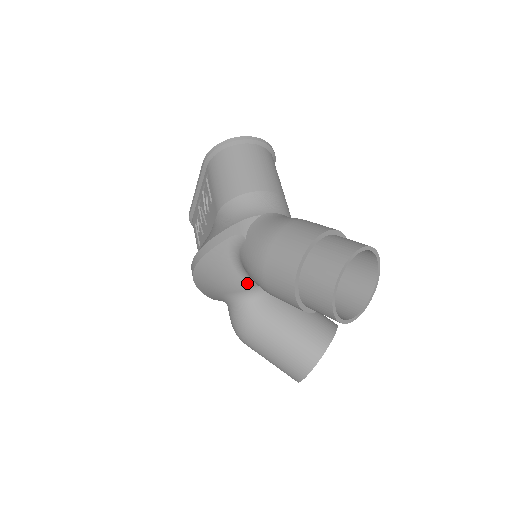
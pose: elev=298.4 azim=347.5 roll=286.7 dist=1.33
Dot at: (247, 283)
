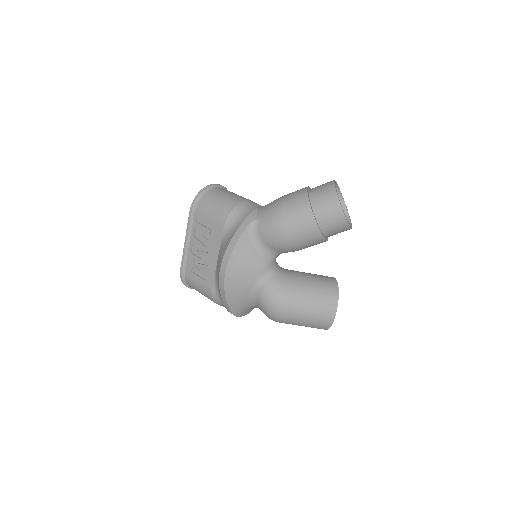
Dot at: (268, 261)
